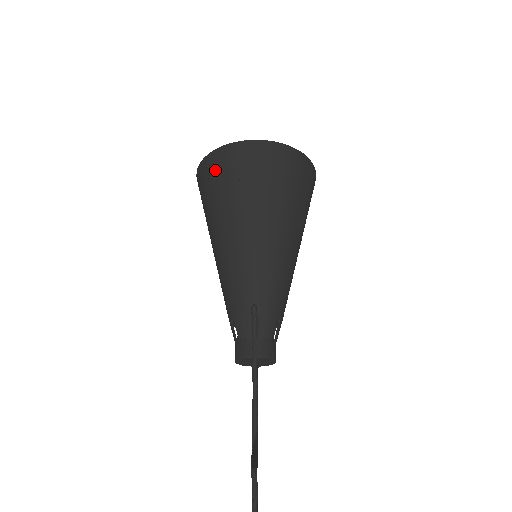
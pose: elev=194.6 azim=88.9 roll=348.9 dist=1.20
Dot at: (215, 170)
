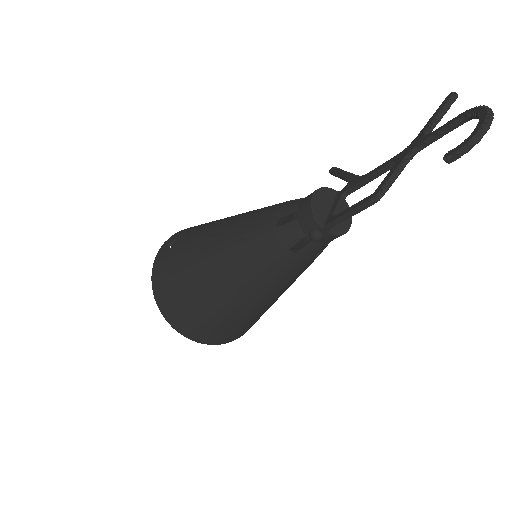
Dot at: occluded
